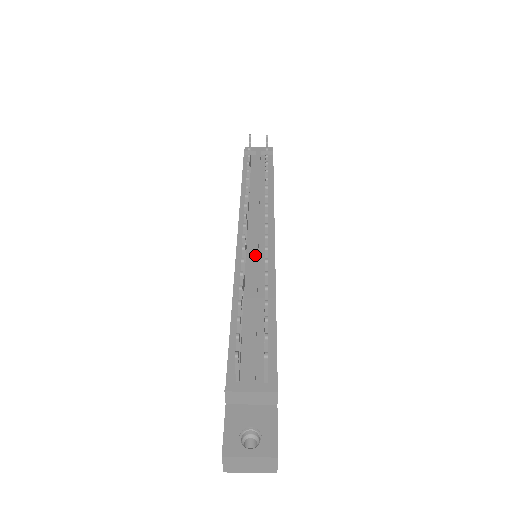
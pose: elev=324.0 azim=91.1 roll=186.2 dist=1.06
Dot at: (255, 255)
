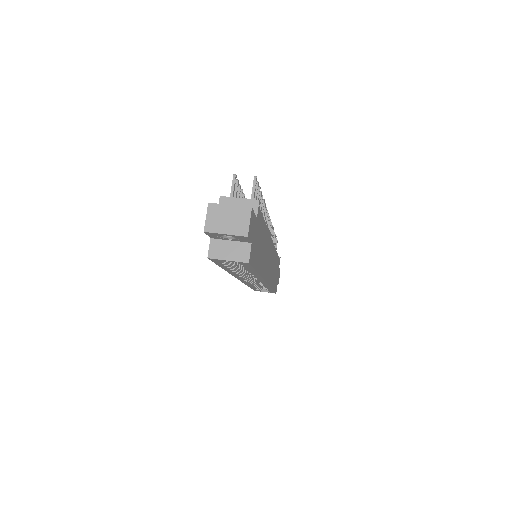
Dot at: occluded
